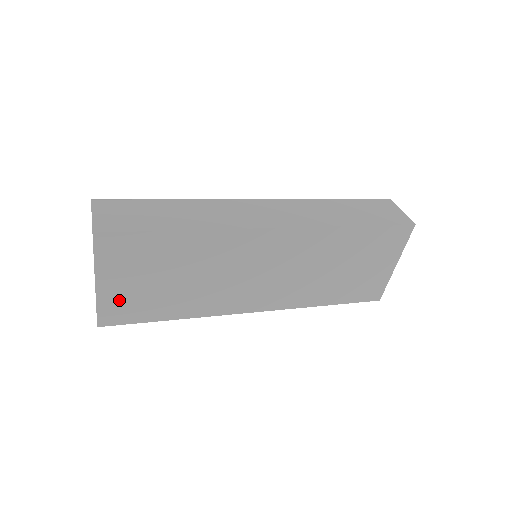
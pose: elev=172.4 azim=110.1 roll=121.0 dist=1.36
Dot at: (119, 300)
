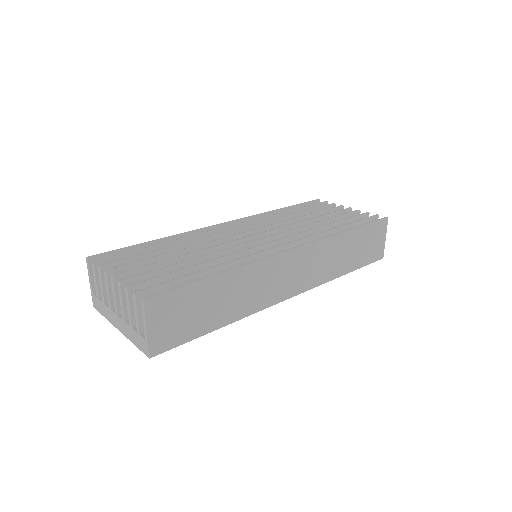
Dot at: occluded
